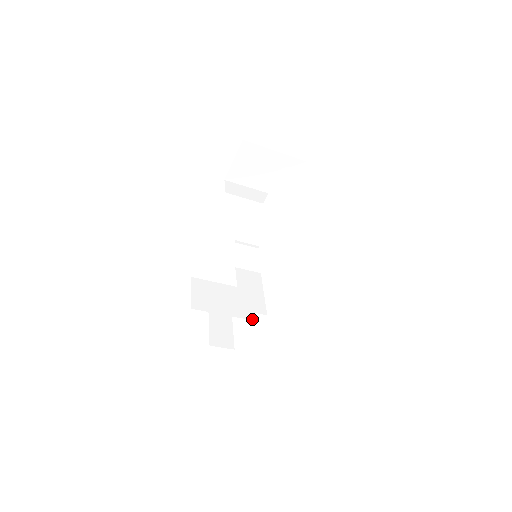
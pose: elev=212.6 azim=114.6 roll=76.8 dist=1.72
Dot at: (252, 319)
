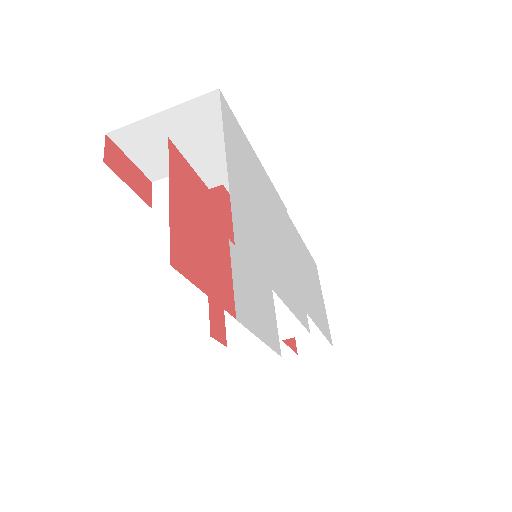
Dot at: (313, 325)
